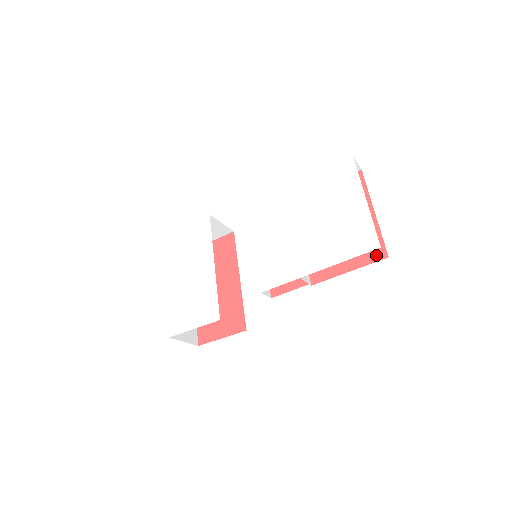
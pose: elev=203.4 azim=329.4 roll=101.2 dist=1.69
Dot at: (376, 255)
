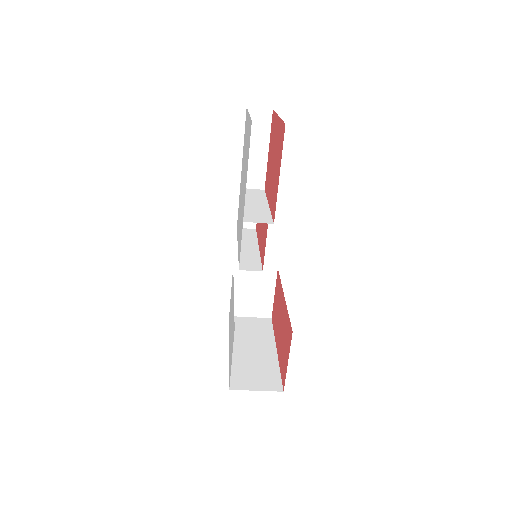
Dot at: (282, 137)
